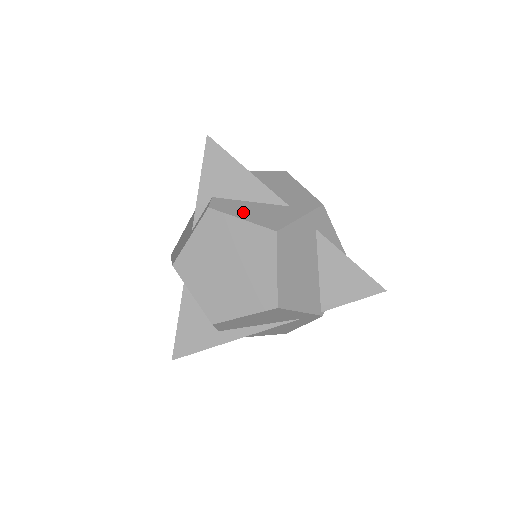
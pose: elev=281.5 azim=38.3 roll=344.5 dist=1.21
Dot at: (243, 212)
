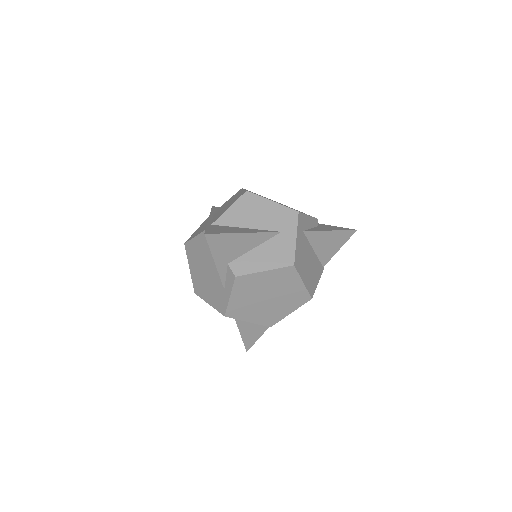
Dot at: (260, 263)
